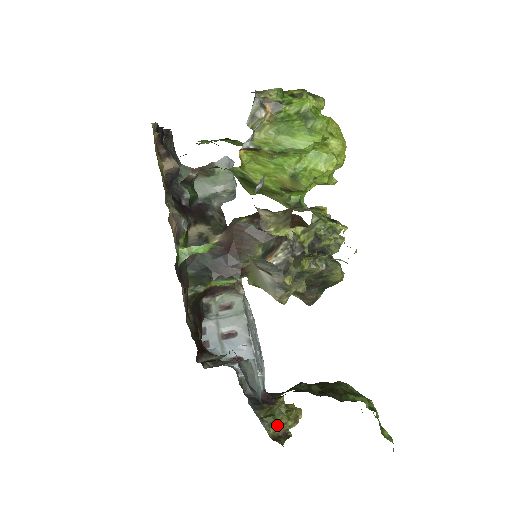
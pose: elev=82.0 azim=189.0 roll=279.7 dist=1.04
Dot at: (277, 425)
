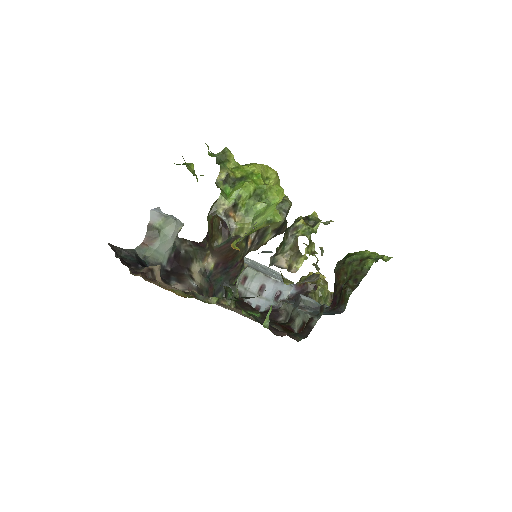
Dot at: (326, 298)
